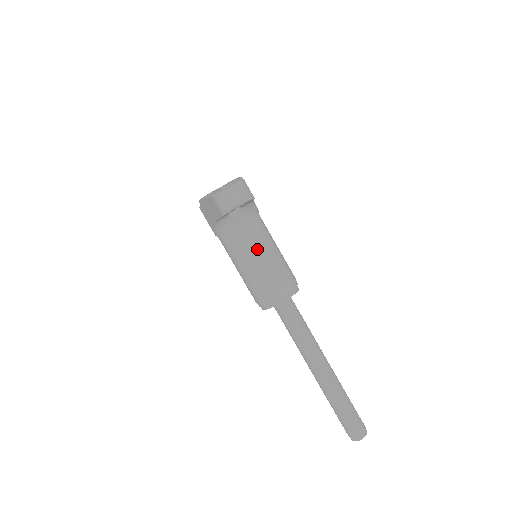
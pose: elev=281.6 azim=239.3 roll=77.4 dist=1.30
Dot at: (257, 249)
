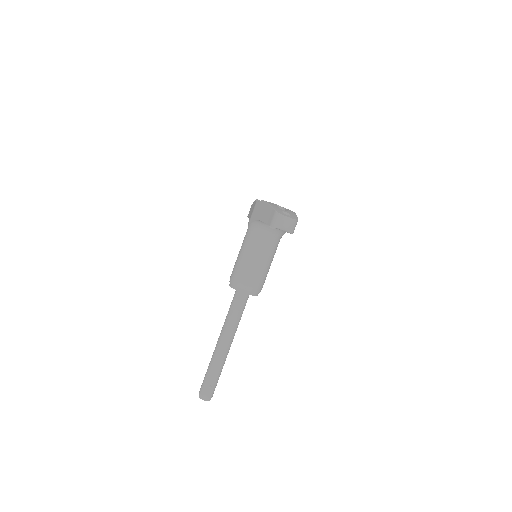
Dot at: (262, 255)
